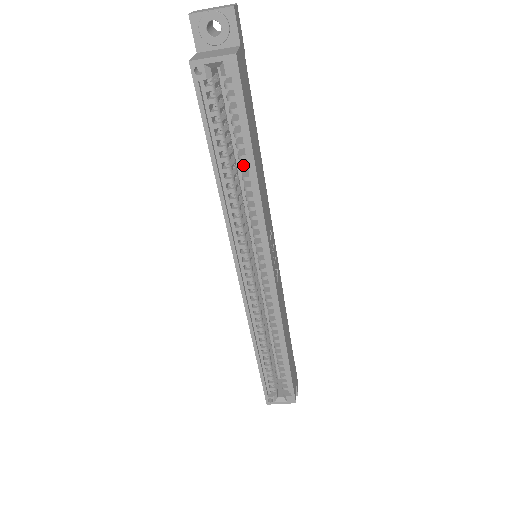
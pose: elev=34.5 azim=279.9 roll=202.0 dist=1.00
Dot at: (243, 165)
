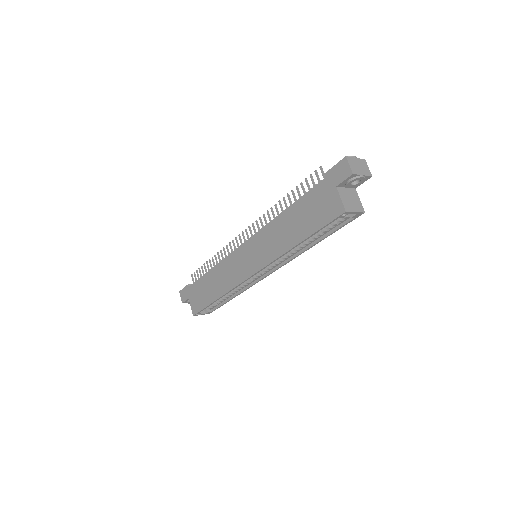
Dot at: (311, 239)
